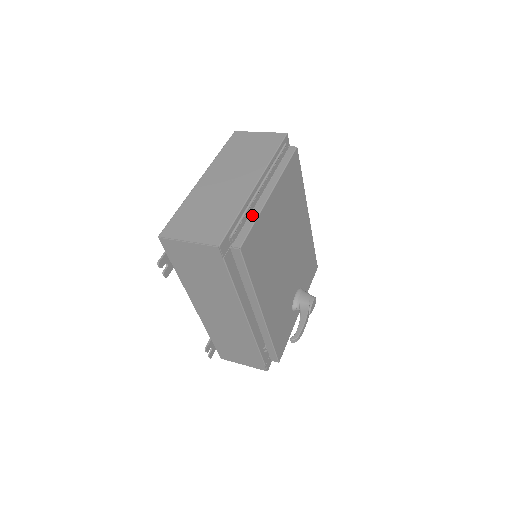
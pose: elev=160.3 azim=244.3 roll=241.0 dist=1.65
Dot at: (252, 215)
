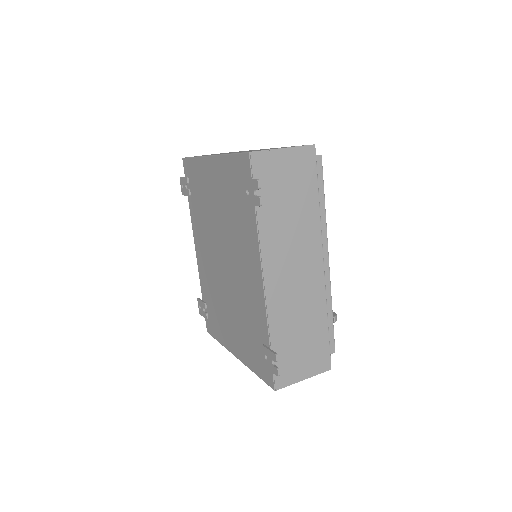
Dot at: occluded
